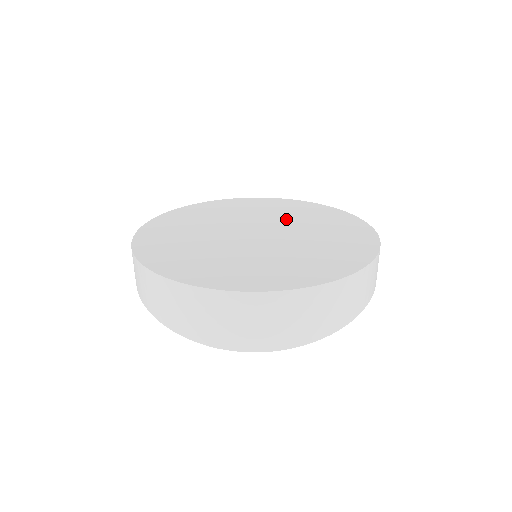
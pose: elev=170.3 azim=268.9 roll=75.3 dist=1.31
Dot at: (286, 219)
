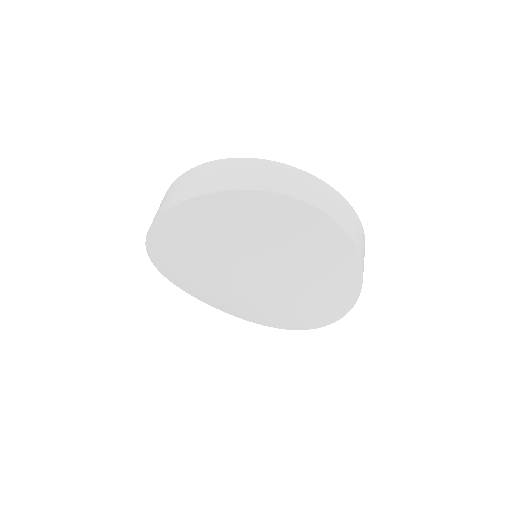
Dot at: occluded
